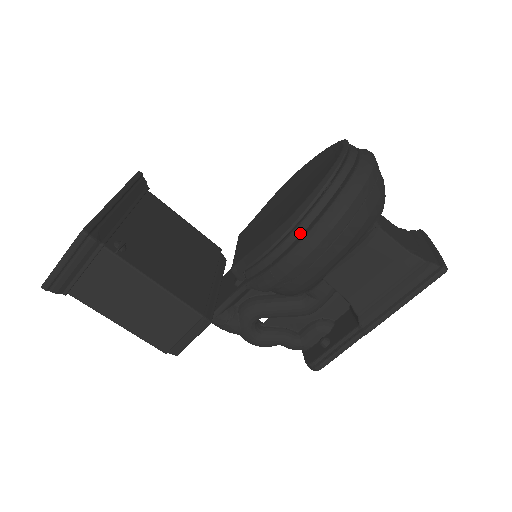
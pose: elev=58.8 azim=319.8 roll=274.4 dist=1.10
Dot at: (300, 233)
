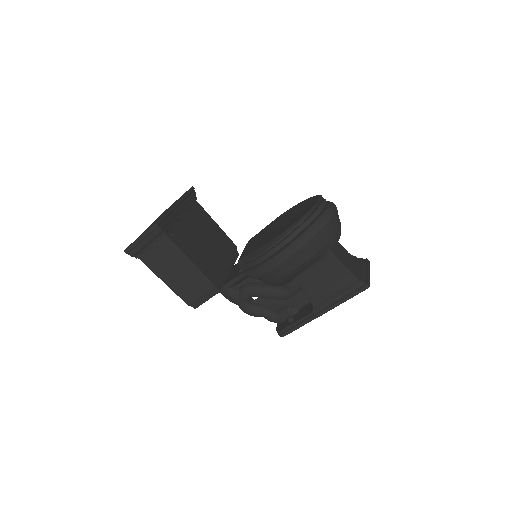
Dot at: (280, 248)
